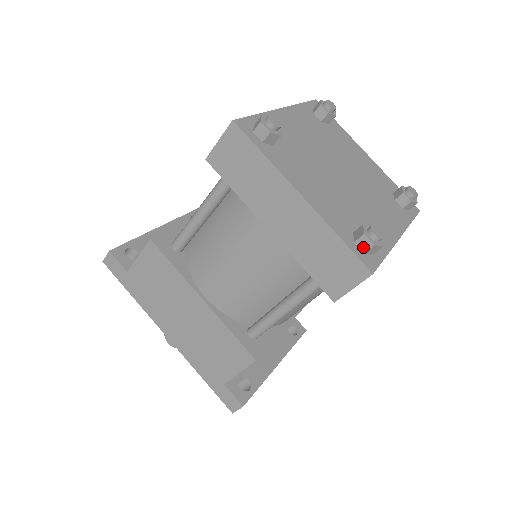
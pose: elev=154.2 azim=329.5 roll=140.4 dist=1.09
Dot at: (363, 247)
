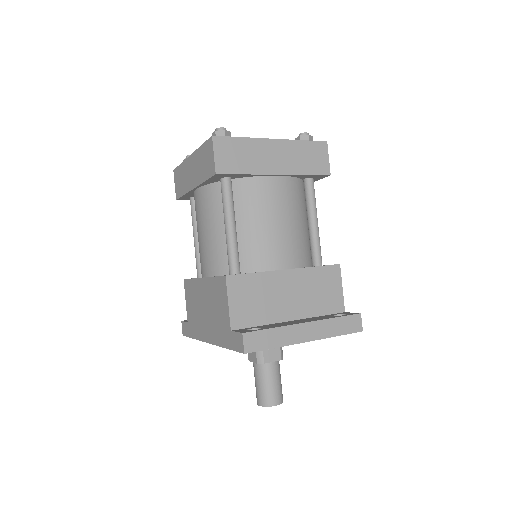
Dot at: occluded
